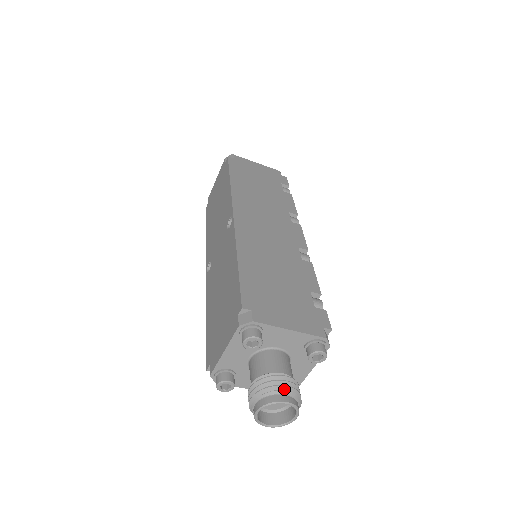
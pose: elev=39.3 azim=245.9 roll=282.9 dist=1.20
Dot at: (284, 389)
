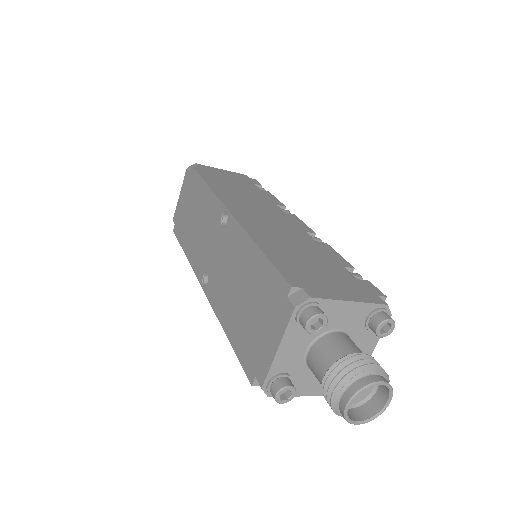
Dot at: (370, 368)
